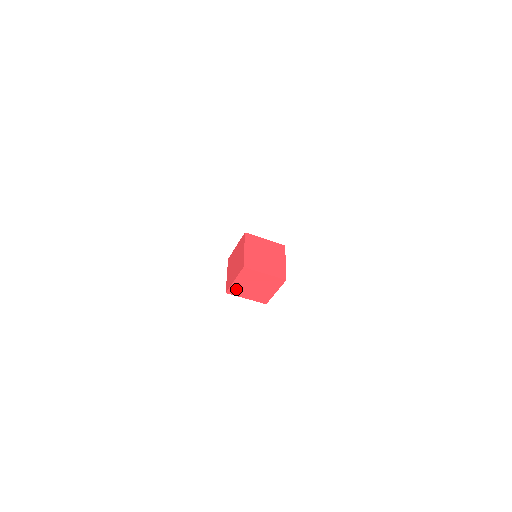
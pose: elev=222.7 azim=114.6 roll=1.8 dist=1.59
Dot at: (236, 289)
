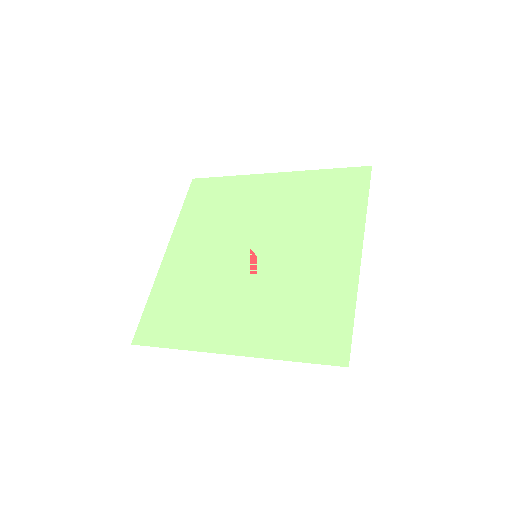
Dot at: occluded
